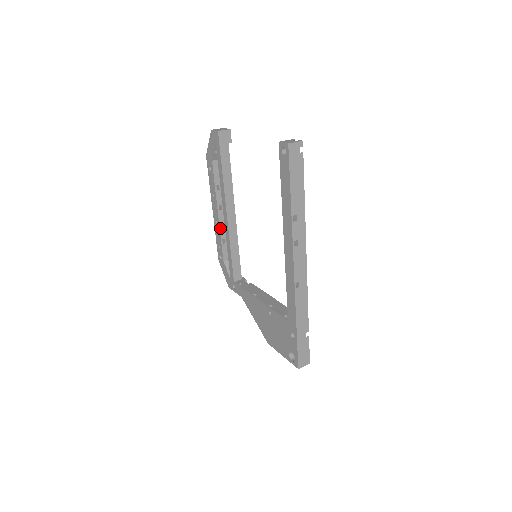
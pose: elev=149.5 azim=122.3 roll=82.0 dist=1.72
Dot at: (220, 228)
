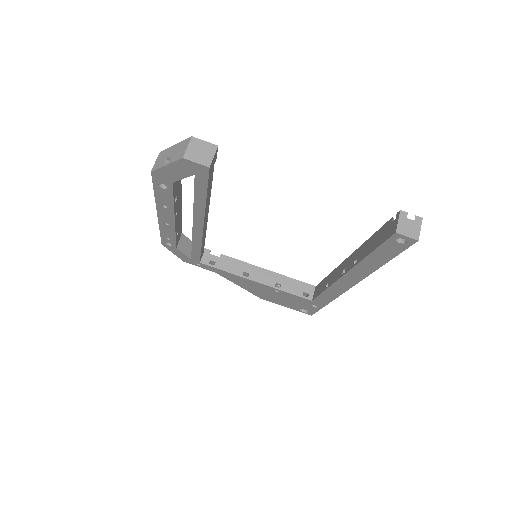
Dot at: (175, 229)
